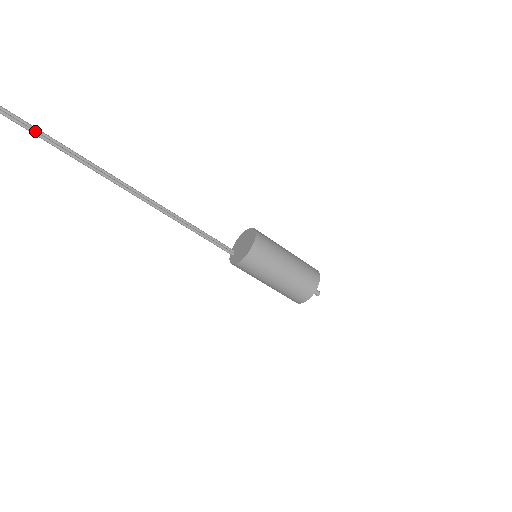
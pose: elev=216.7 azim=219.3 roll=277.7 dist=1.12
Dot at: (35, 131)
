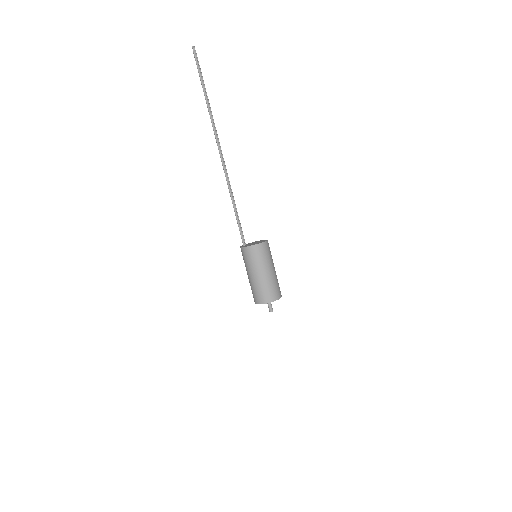
Dot at: (209, 106)
